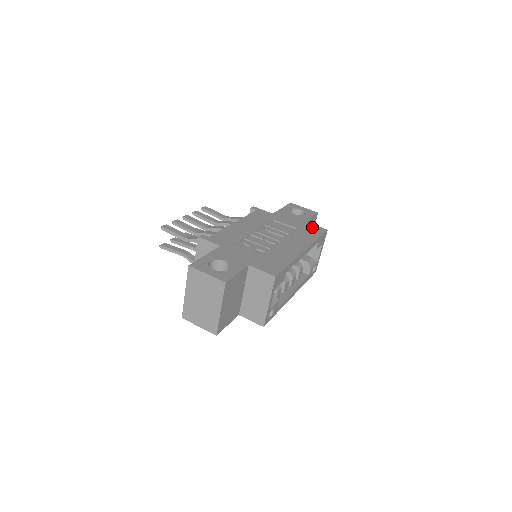
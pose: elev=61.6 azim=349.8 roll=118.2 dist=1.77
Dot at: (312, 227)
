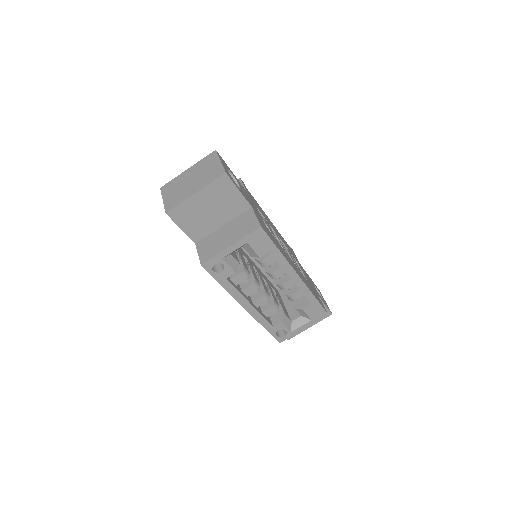
Dot at: occluded
